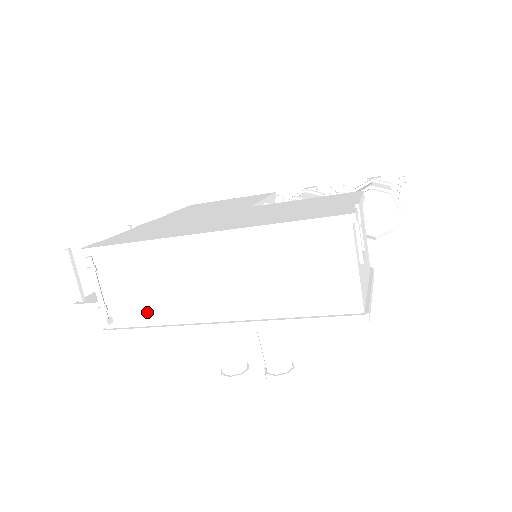
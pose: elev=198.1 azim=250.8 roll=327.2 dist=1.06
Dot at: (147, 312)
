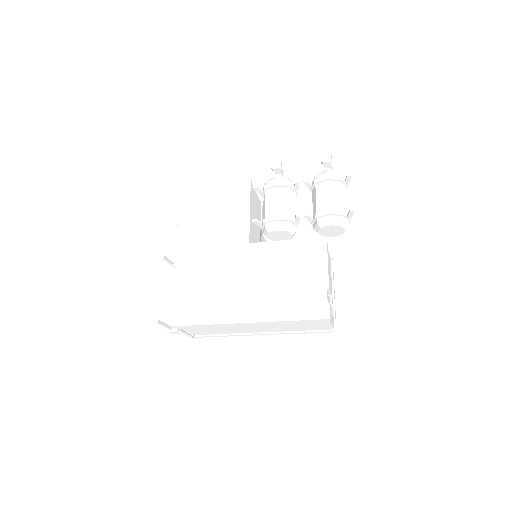
Dot at: (215, 332)
